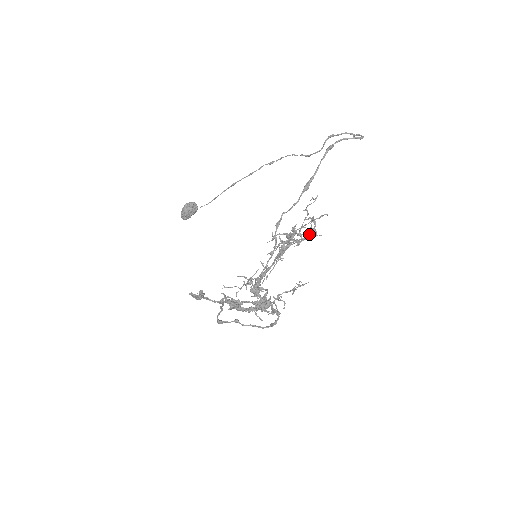
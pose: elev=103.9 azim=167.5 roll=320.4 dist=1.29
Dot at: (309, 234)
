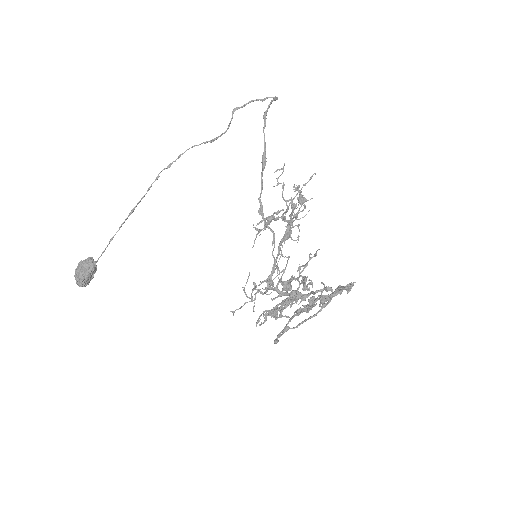
Dot at: occluded
